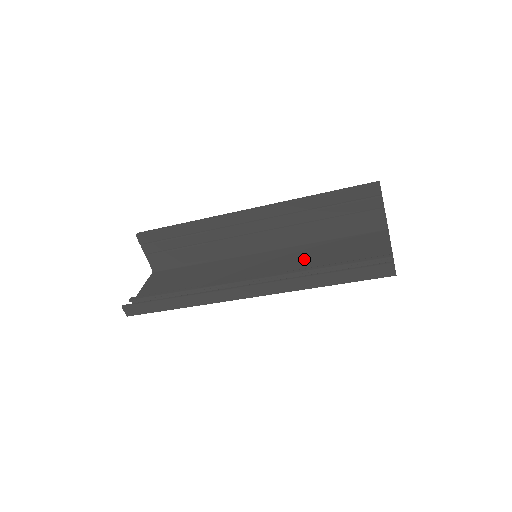
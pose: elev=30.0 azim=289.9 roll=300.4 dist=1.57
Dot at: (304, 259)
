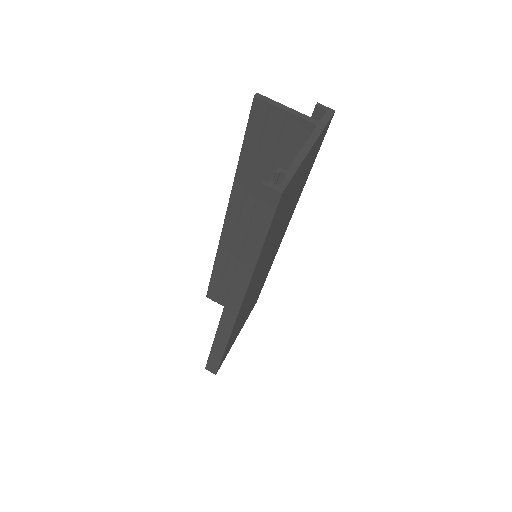
Dot at: occluded
